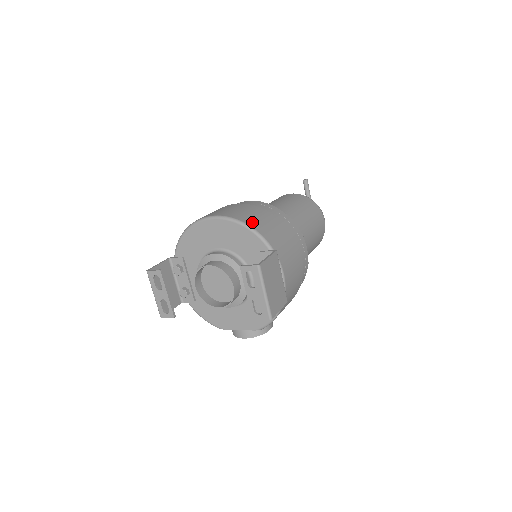
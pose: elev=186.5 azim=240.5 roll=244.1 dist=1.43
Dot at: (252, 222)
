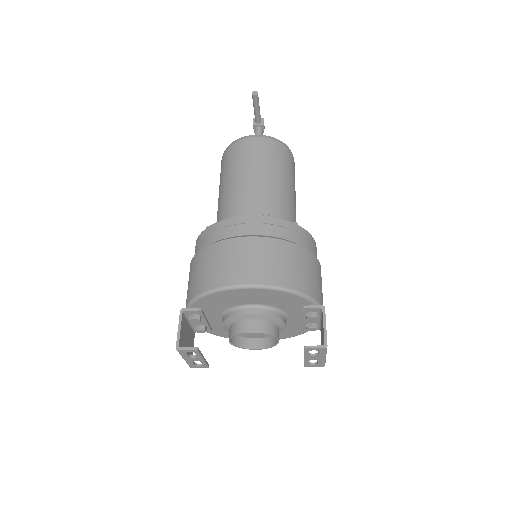
Dot at: (294, 281)
